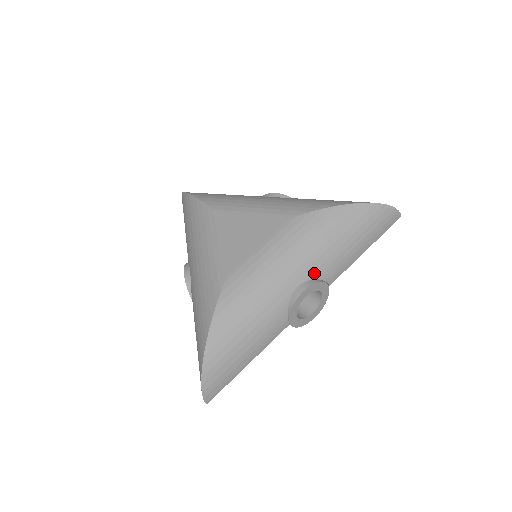
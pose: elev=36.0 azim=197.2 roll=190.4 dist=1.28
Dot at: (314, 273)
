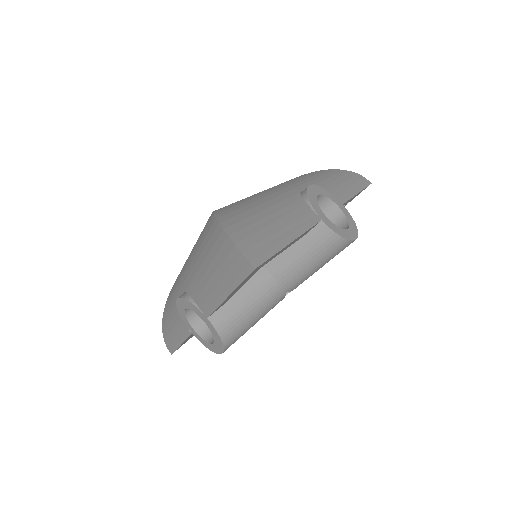
Dot at: occluded
